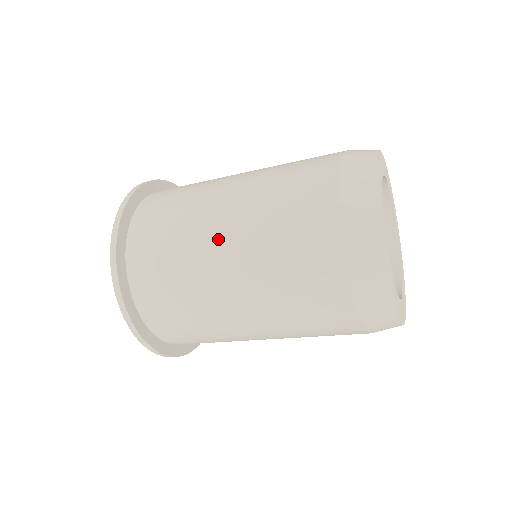
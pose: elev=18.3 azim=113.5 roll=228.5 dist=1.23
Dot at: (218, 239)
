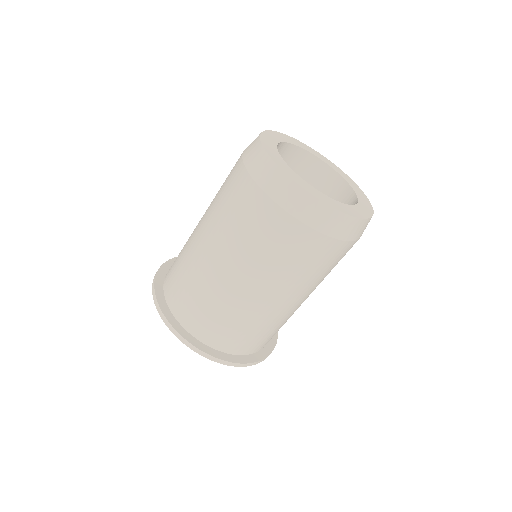
Dot at: (206, 254)
